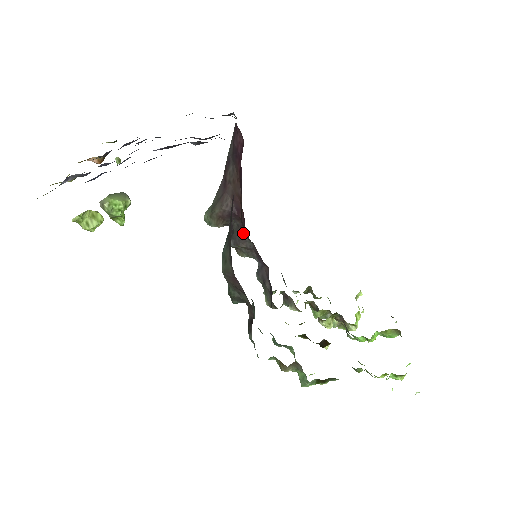
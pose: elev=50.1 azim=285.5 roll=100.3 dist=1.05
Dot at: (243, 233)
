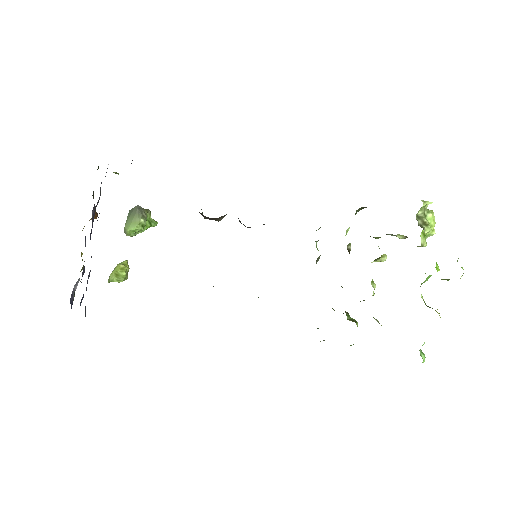
Dot at: occluded
